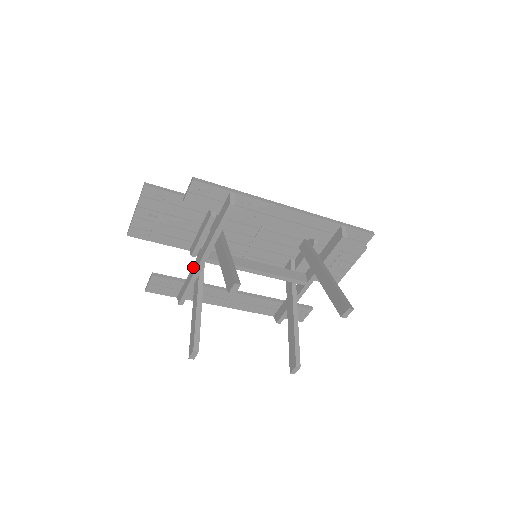
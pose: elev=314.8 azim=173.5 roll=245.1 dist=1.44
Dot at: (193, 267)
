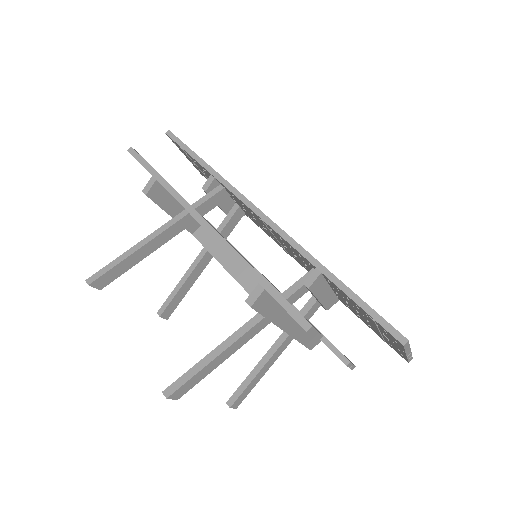
Dot at: occluded
